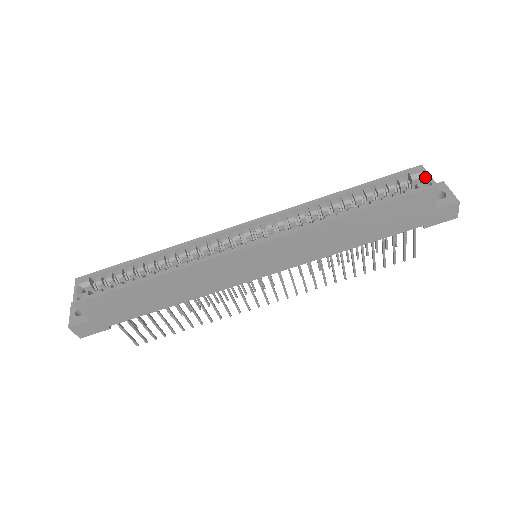
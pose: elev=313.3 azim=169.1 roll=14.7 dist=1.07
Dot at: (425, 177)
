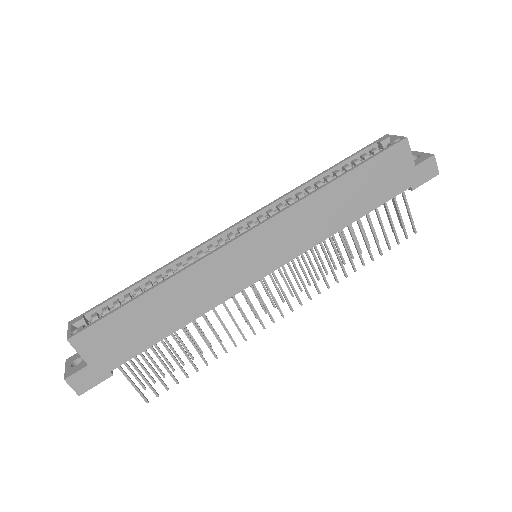
Dot at: (393, 138)
